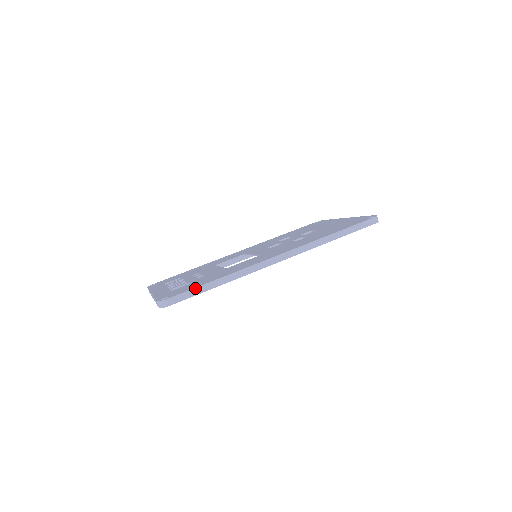
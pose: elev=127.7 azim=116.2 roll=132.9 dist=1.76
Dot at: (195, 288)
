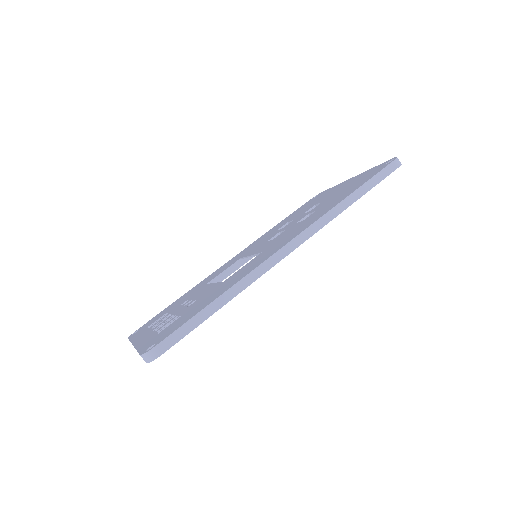
Dot at: (189, 320)
